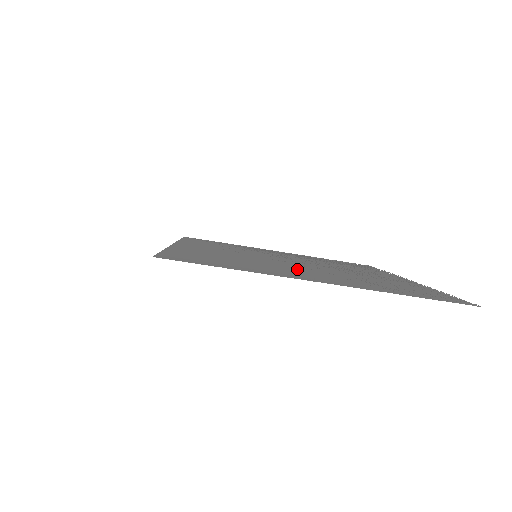
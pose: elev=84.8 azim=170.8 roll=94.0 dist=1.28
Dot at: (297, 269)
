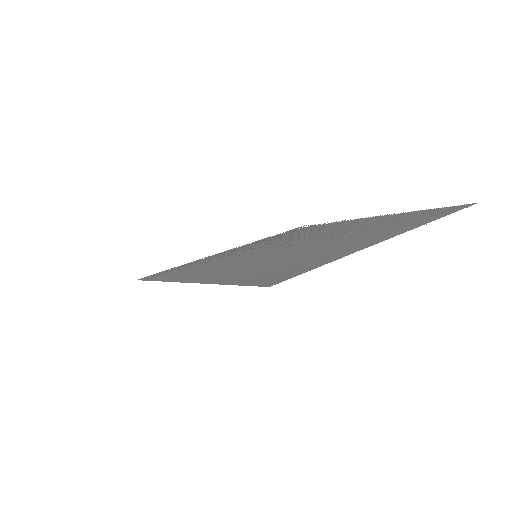
Dot at: (329, 243)
